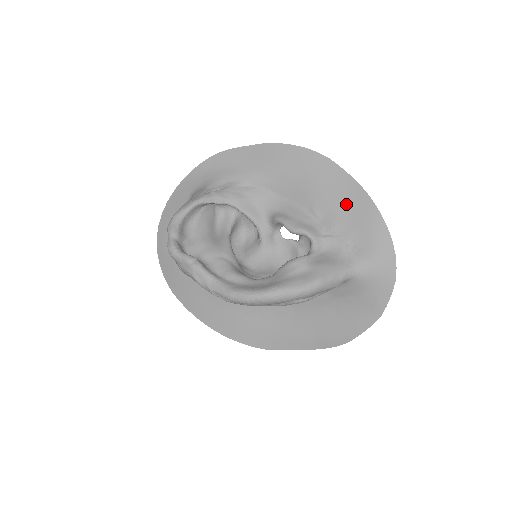
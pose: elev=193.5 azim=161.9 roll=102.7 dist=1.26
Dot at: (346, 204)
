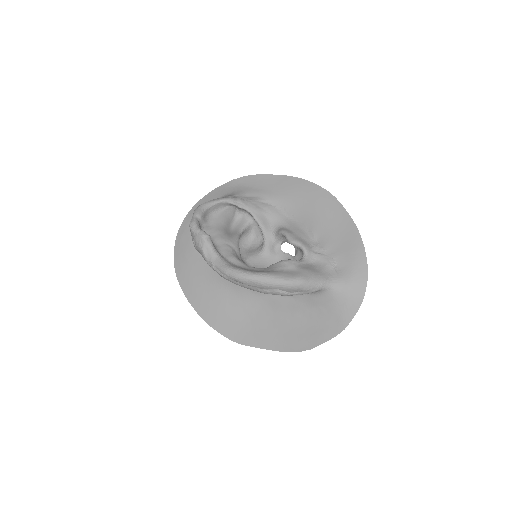
Dot at: (339, 233)
